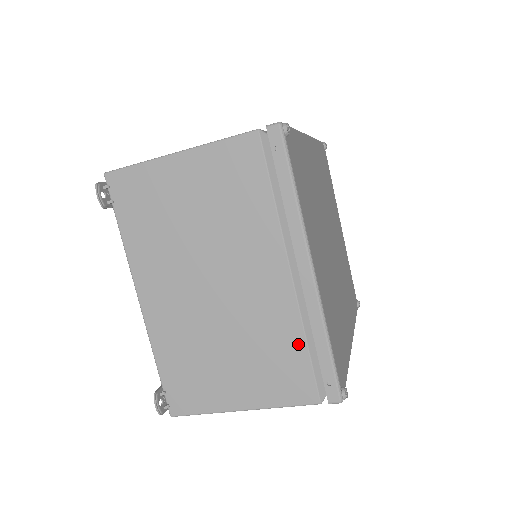
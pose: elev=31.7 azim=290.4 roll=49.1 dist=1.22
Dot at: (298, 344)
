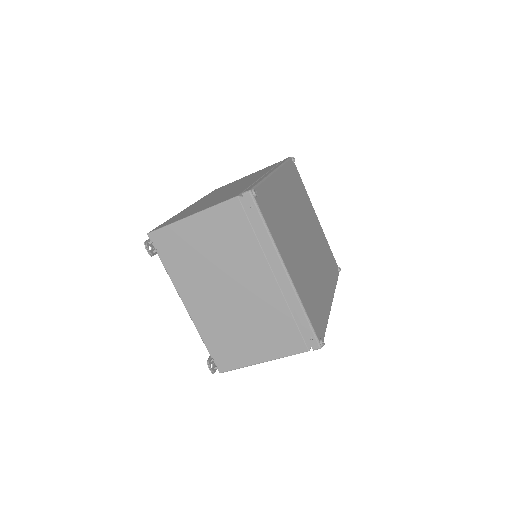
Dot at: (288, 319)
